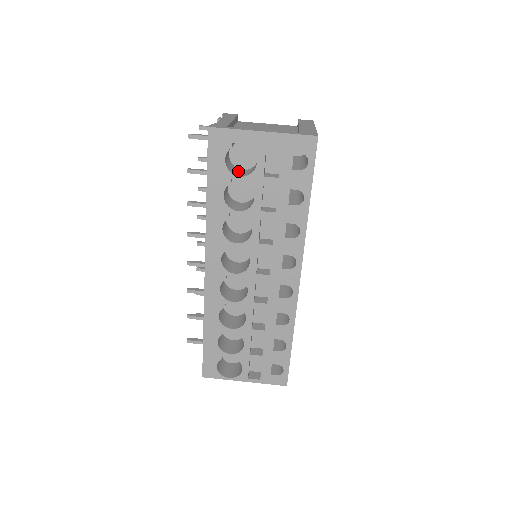
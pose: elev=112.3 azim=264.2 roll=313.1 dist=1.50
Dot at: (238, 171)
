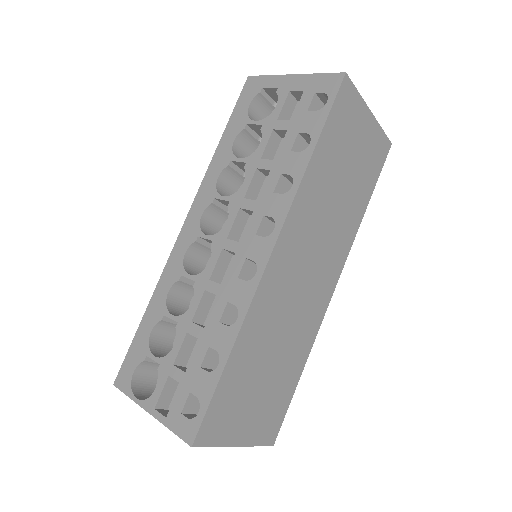
Dot at: occluded
